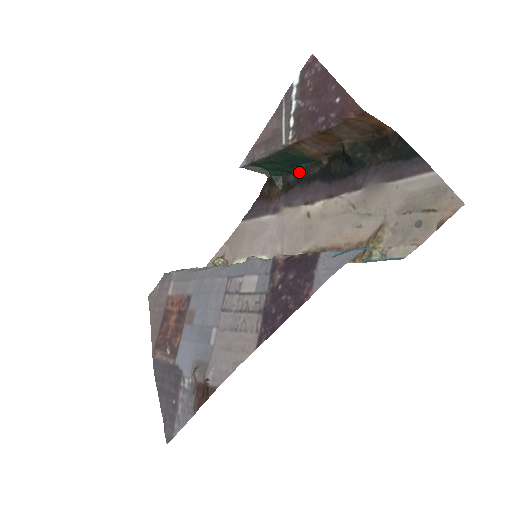
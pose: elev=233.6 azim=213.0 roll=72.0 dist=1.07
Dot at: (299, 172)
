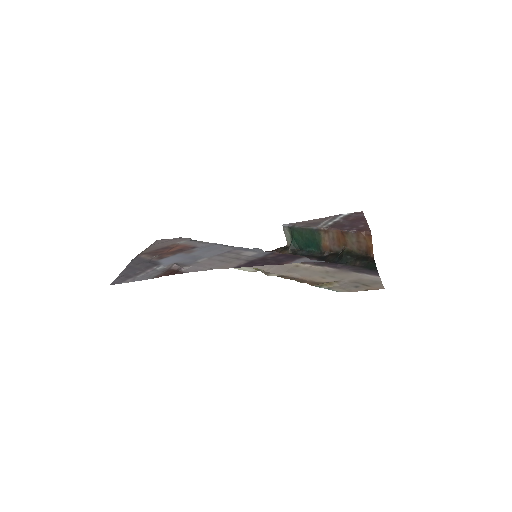
Dot at: (307, 252)
